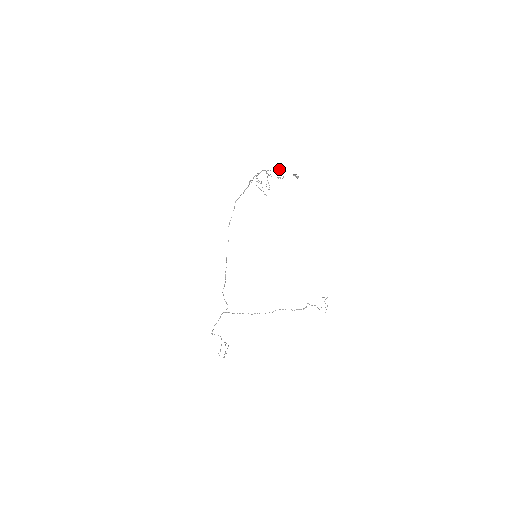
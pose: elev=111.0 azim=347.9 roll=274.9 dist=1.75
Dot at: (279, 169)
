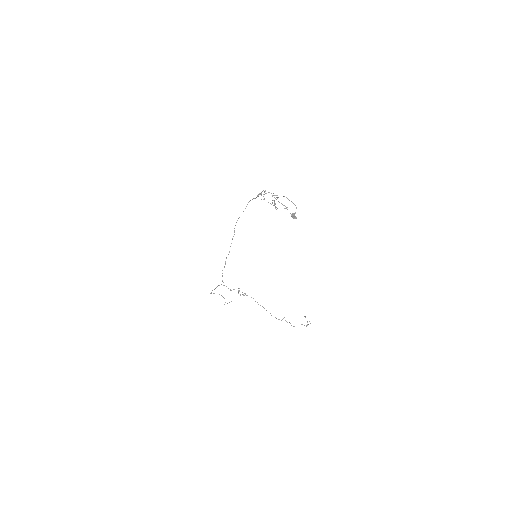
Dot at: (286, 197)
